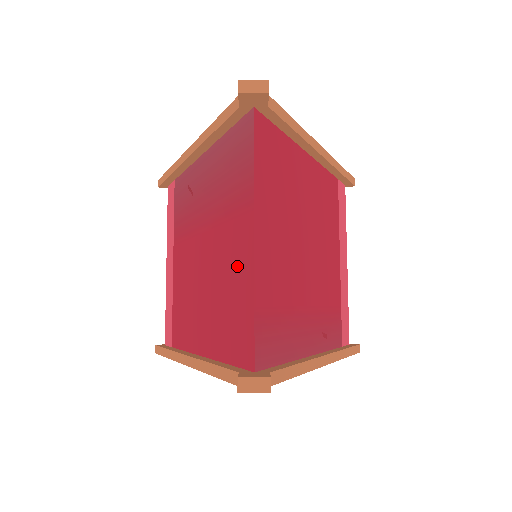
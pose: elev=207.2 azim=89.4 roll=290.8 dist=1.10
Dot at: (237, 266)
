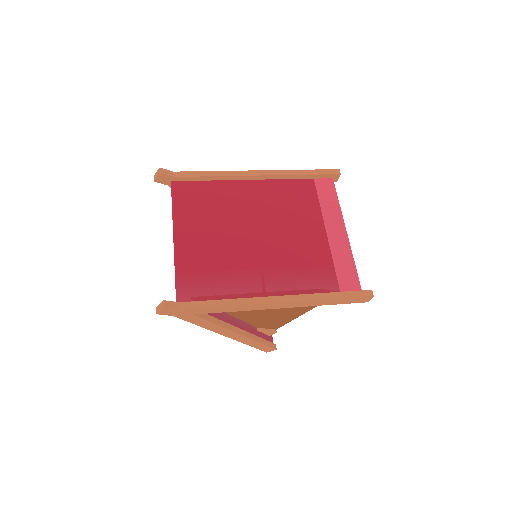
Dot at: occluded
